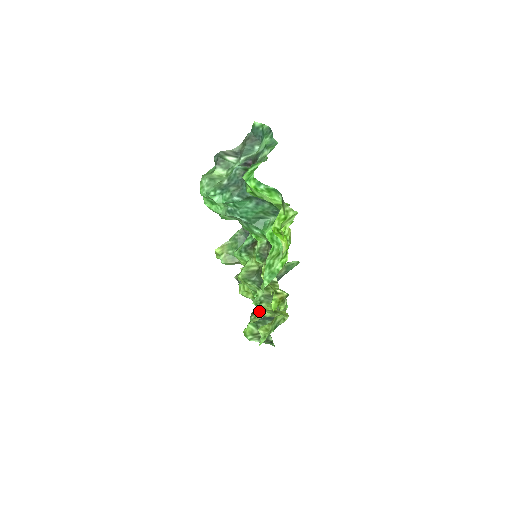
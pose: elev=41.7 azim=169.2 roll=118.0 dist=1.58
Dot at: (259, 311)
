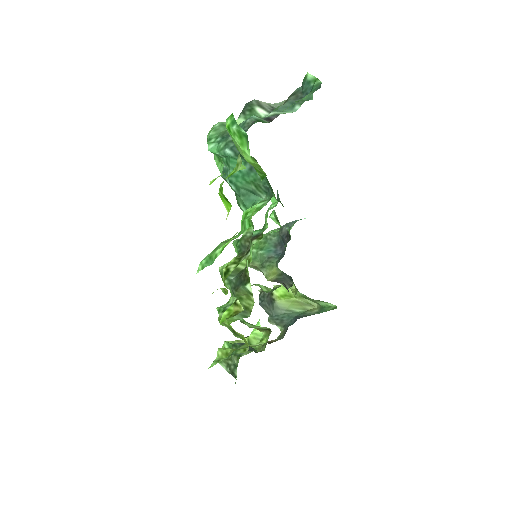
Dot at: occluded
